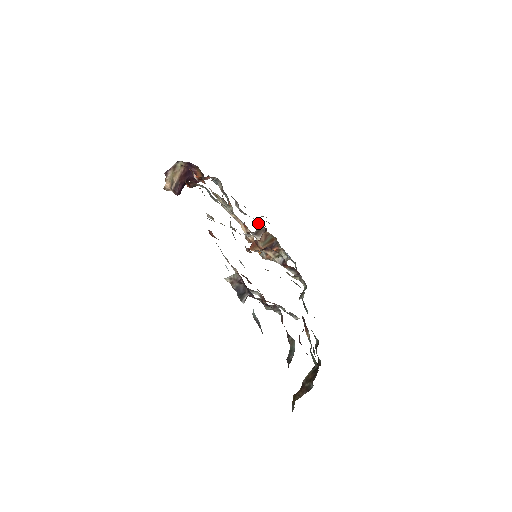
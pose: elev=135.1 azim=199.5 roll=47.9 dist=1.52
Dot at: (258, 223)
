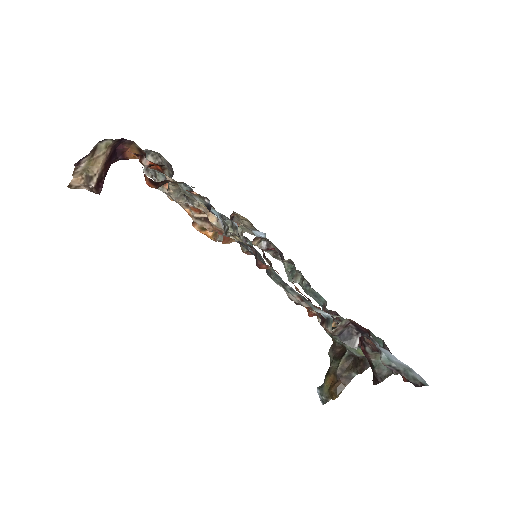
Dot at: occluded
